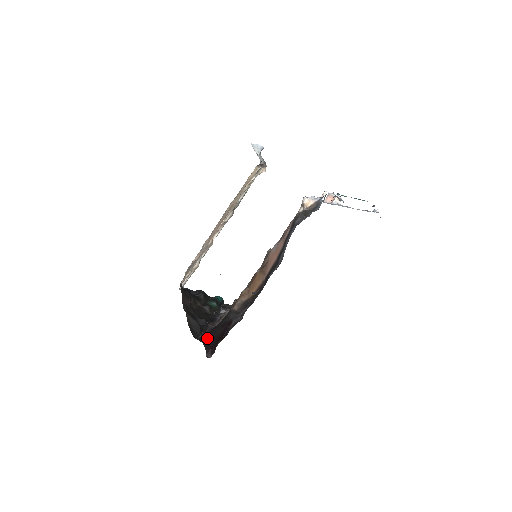
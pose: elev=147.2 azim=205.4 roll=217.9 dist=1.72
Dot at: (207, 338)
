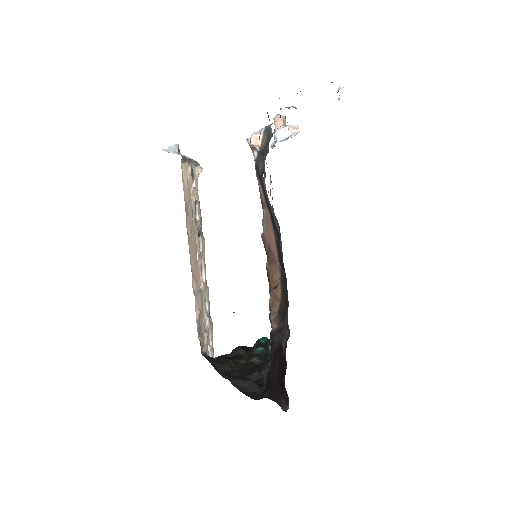
Dot at: (269, 388)
